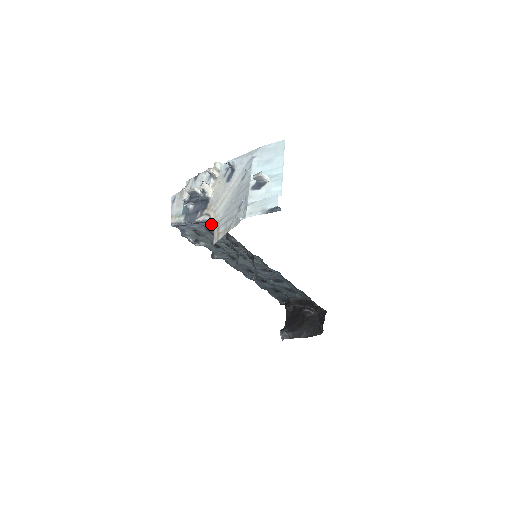
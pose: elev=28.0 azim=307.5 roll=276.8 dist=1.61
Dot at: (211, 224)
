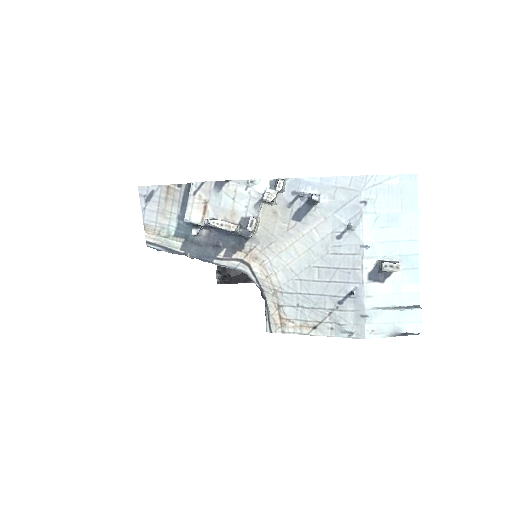
Dot at: occluded
